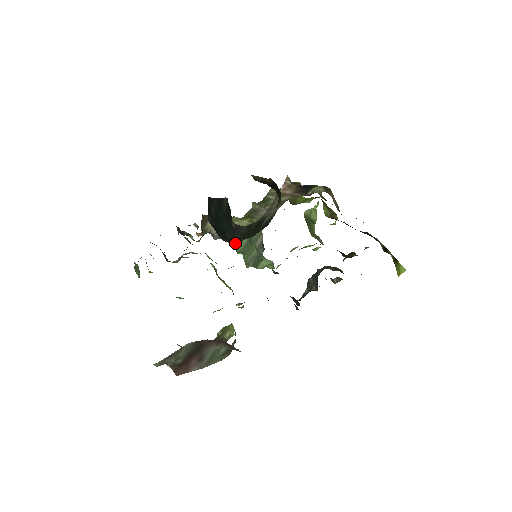
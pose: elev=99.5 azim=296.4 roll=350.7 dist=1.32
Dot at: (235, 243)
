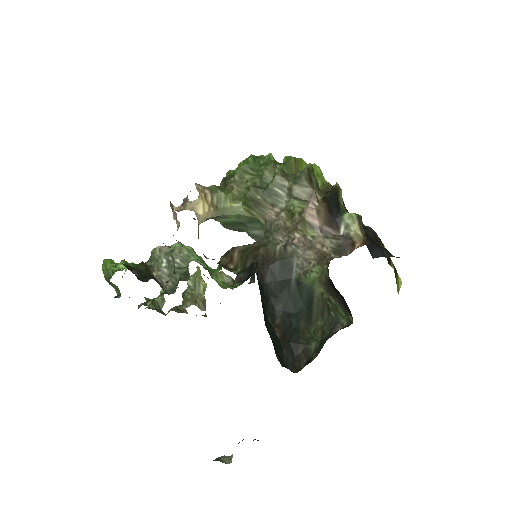
Dot at: (219, 219)
